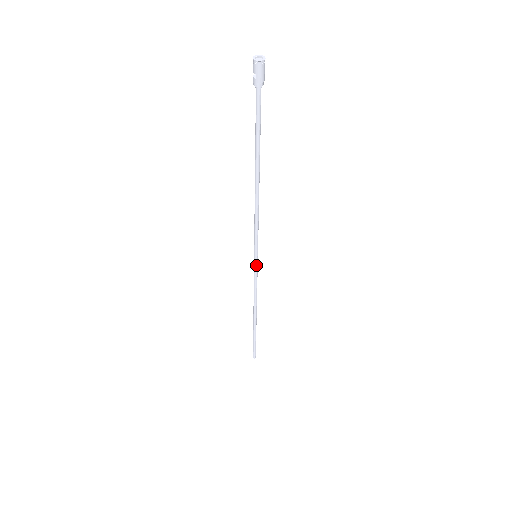
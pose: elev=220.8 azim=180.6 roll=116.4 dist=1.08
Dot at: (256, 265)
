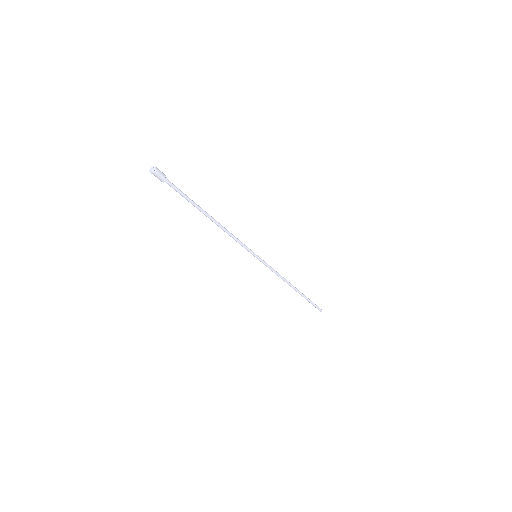
Dot at: (261, 261)
